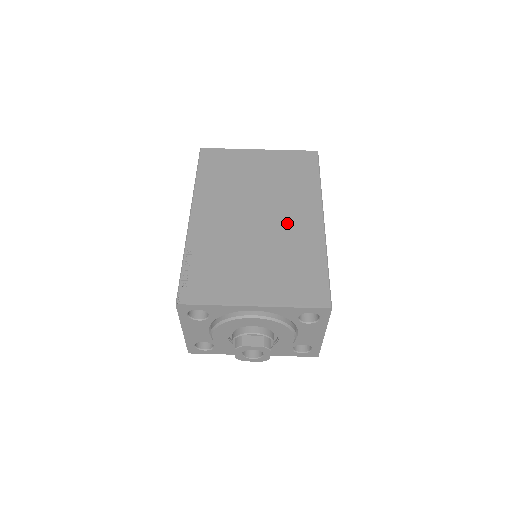
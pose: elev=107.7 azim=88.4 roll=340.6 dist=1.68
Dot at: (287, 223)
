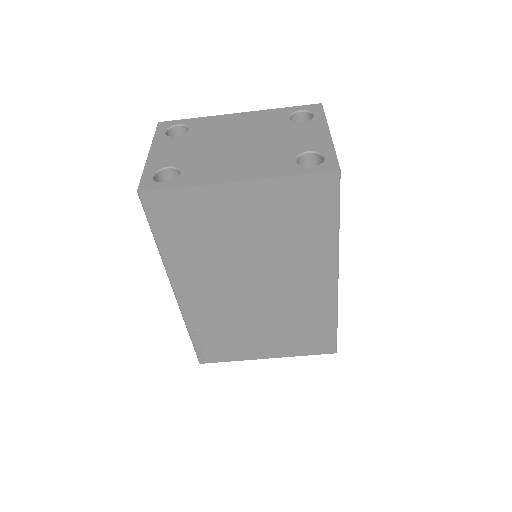
Dot at: (293, 291)
